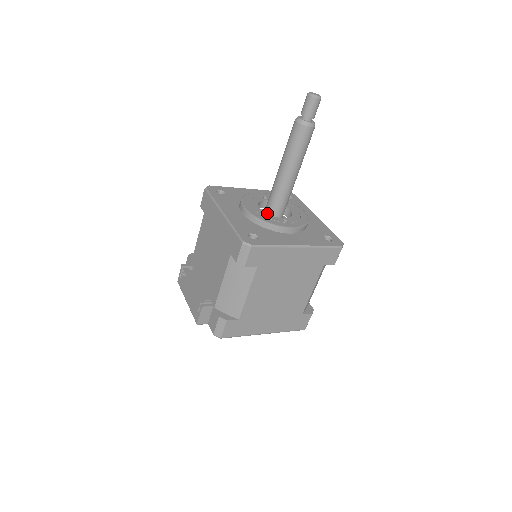
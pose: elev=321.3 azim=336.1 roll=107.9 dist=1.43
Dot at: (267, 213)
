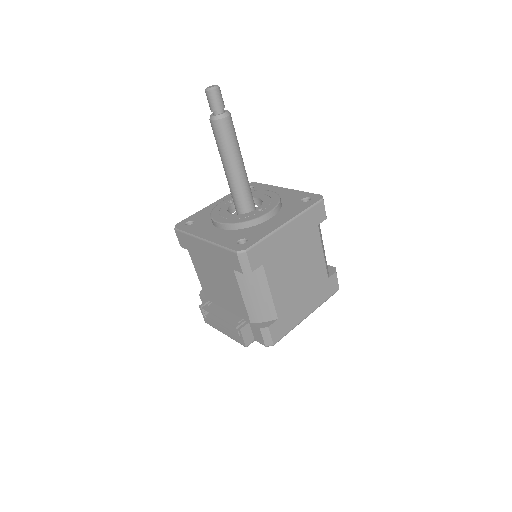
Dot at: occluded
